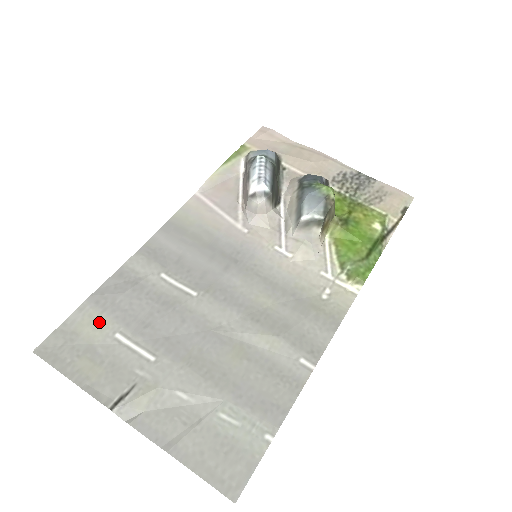
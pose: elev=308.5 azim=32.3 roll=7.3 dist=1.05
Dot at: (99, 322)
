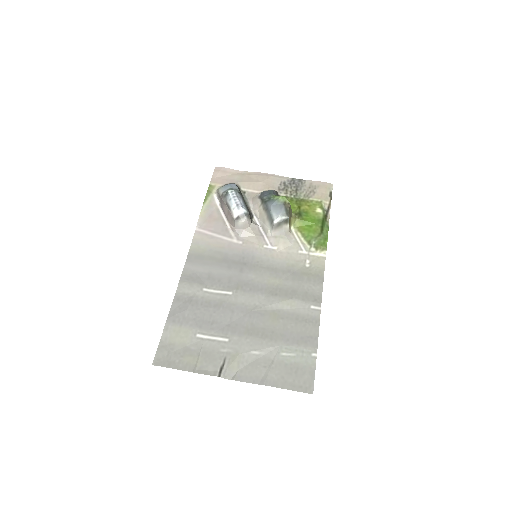
Dot at: (182, 332)
